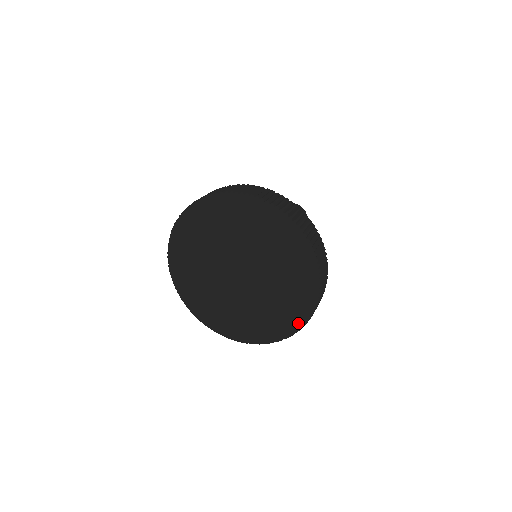
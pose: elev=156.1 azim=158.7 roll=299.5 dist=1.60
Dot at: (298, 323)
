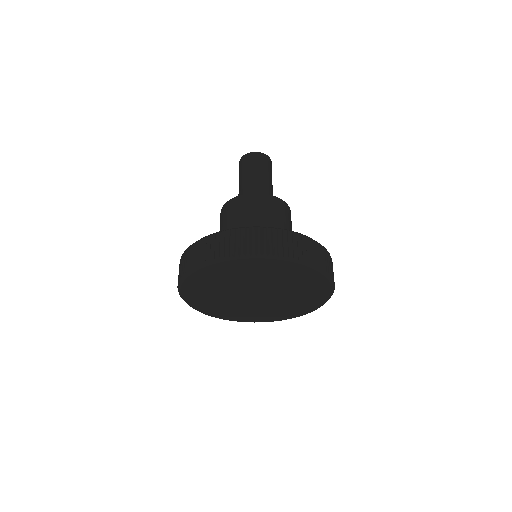
Dot at: (275, 320)
